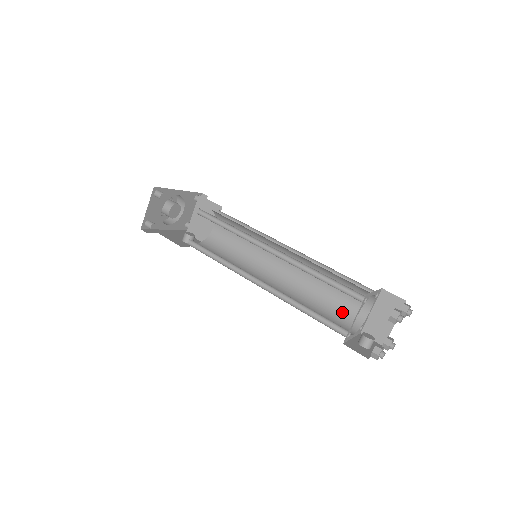
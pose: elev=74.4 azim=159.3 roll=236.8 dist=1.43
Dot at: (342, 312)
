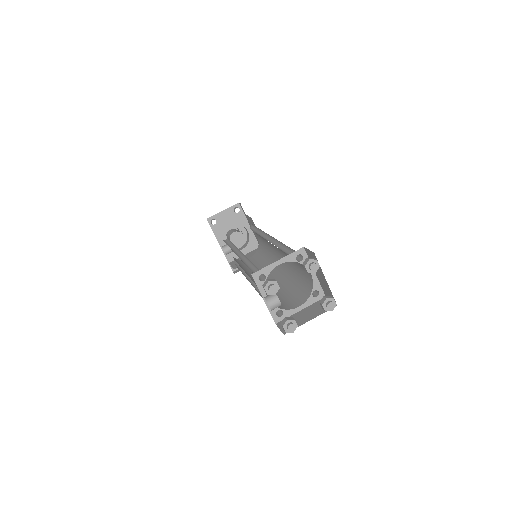
Dot at: occluded
